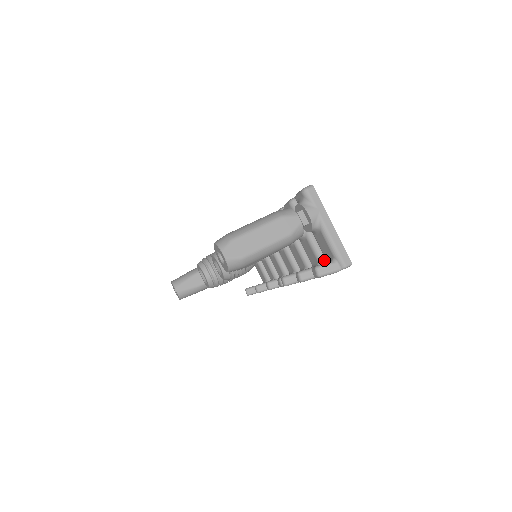
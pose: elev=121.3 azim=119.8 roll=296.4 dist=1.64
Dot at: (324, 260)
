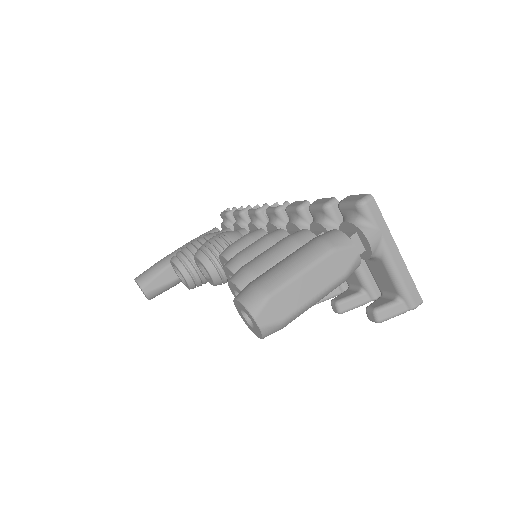
Dot at: (371, 284)
